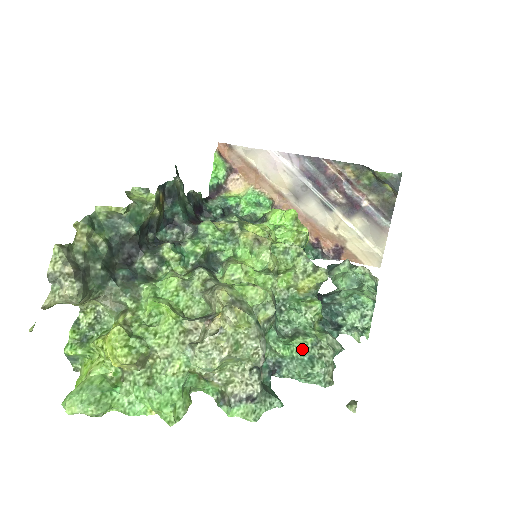
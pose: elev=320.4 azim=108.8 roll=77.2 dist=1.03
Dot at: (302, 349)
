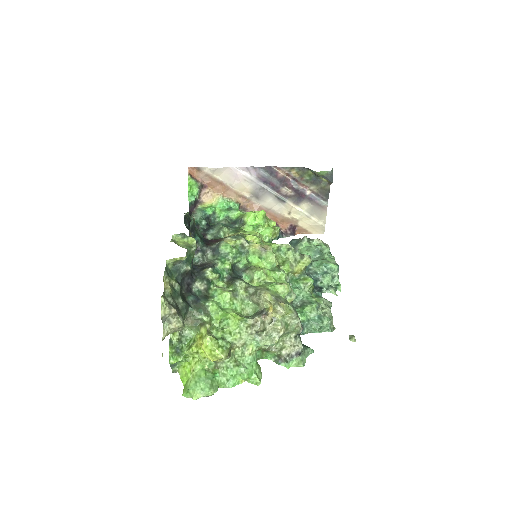
Dot at: (312, 313)
